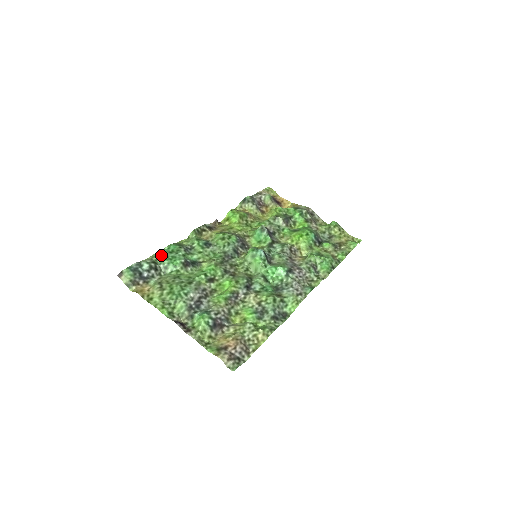
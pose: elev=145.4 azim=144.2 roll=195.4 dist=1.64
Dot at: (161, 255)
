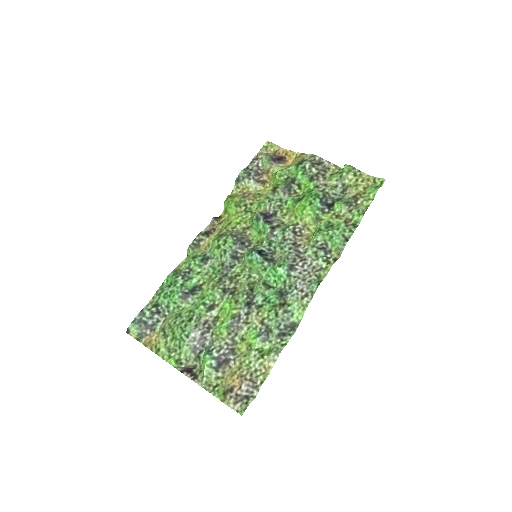
Dot at: (161, 293)
